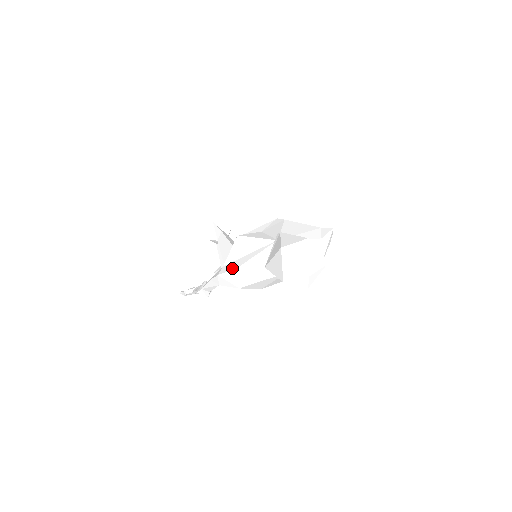
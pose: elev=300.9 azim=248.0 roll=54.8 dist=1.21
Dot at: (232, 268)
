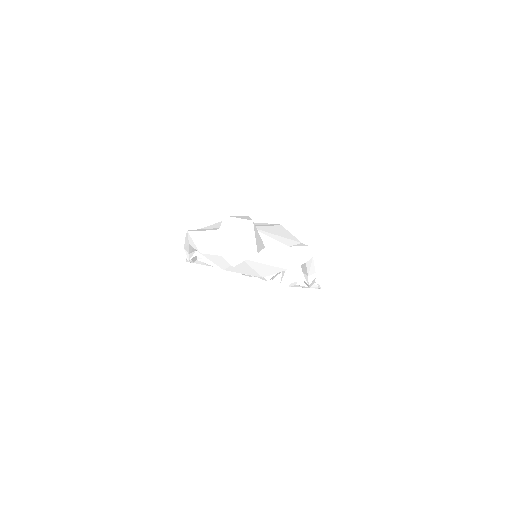
Dot at: (200, 230)
